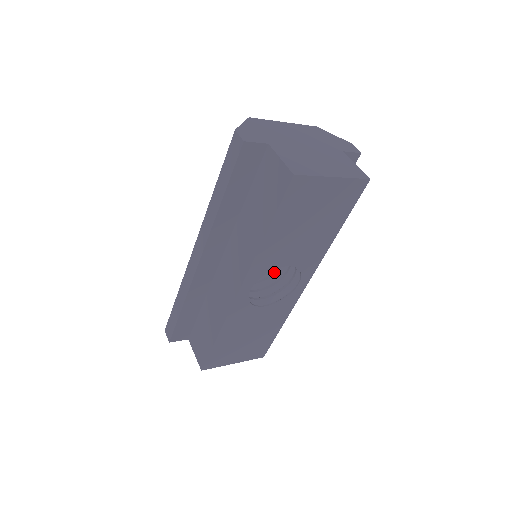
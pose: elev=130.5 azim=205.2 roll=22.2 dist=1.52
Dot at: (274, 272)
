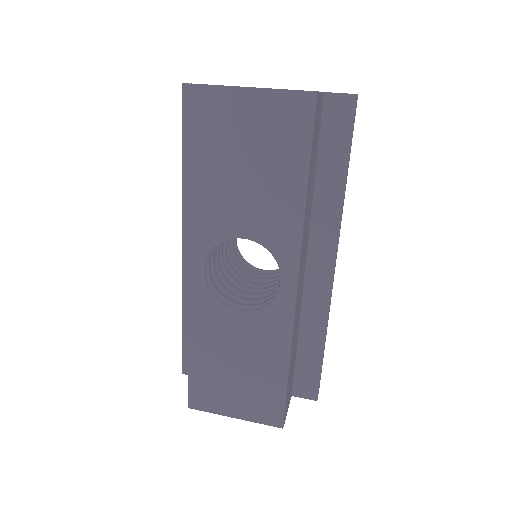
Dot at: occluded
